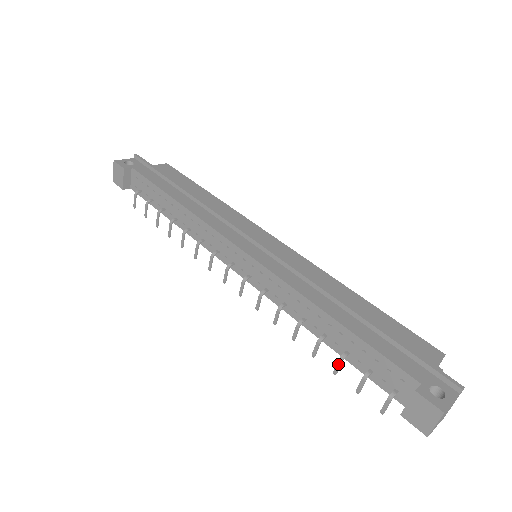
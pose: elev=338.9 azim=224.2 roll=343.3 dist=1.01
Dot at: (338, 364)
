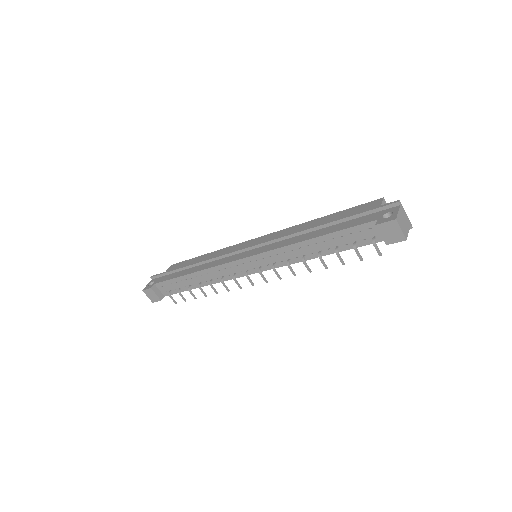
Dot at: (339, 257)
